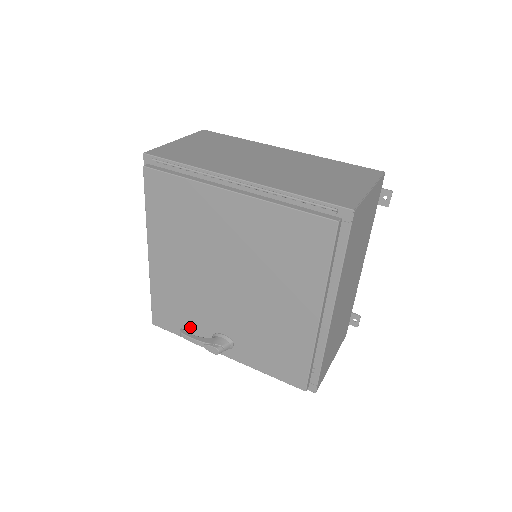
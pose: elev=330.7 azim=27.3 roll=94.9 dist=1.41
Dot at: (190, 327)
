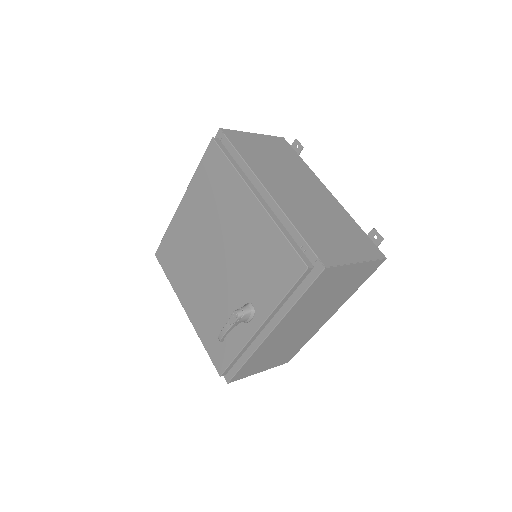
Dot at: (231, 337)
